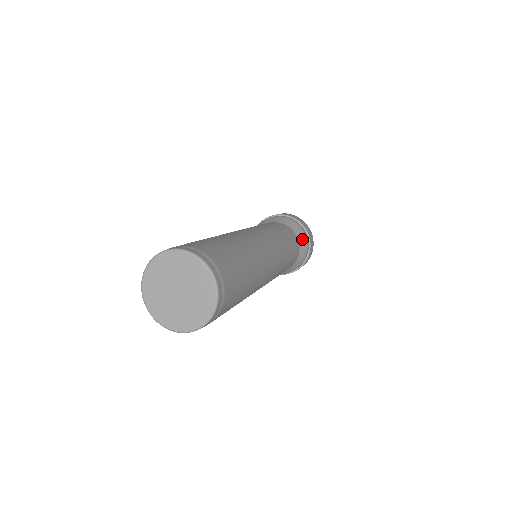
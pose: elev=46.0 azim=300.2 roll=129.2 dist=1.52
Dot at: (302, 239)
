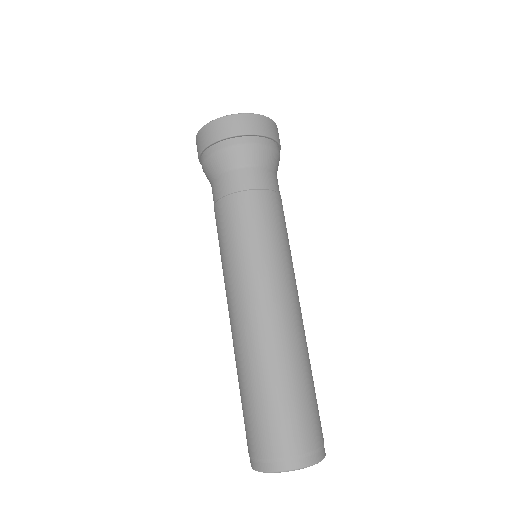
Dot at: occluded
